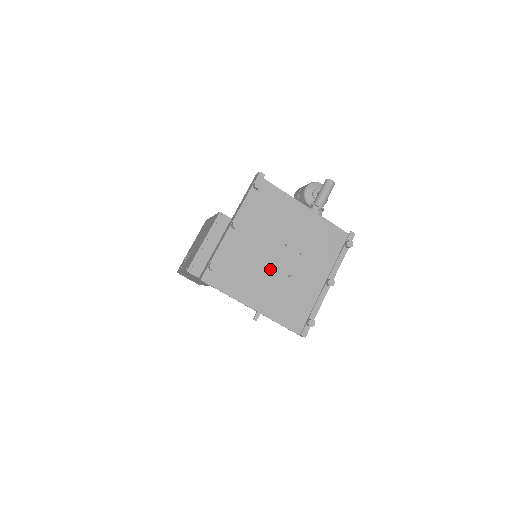
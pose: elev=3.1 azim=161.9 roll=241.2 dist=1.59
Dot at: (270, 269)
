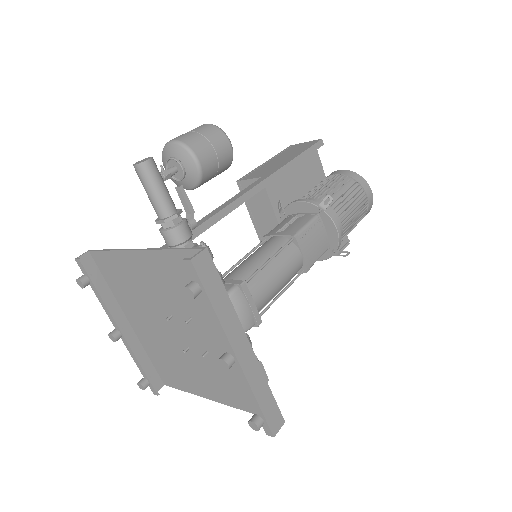
Dot at: (188, 352)
